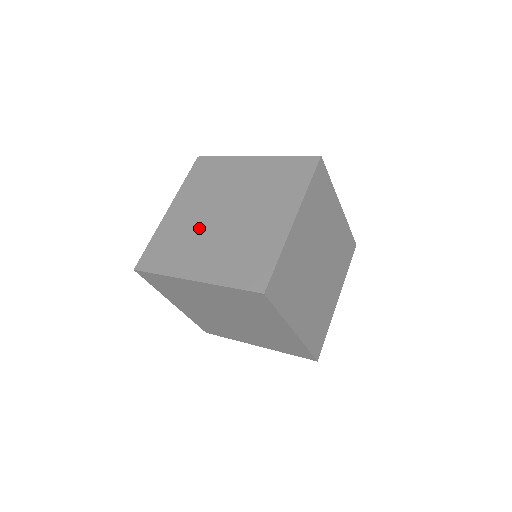
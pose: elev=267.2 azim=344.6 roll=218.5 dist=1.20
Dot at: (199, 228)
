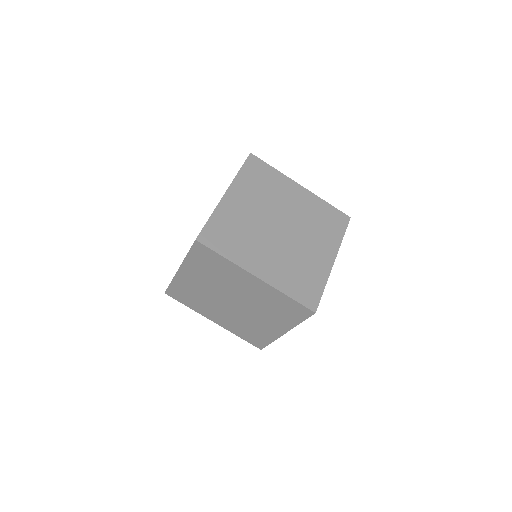
Dot at: occluded
